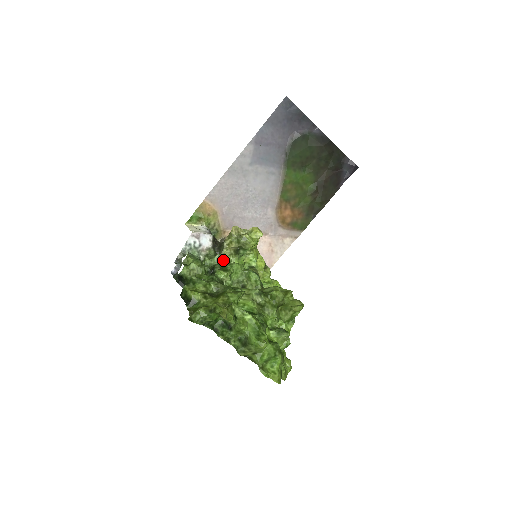
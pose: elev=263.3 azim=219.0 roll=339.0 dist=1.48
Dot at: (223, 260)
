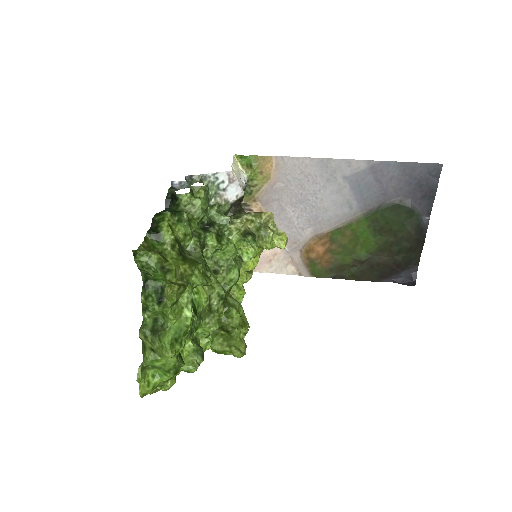
Dot at: (227, 227)
